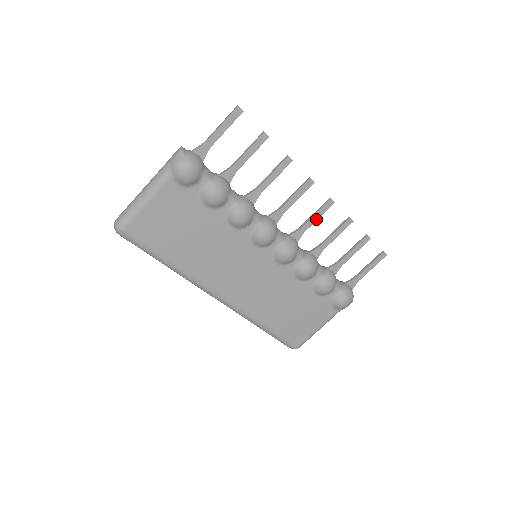
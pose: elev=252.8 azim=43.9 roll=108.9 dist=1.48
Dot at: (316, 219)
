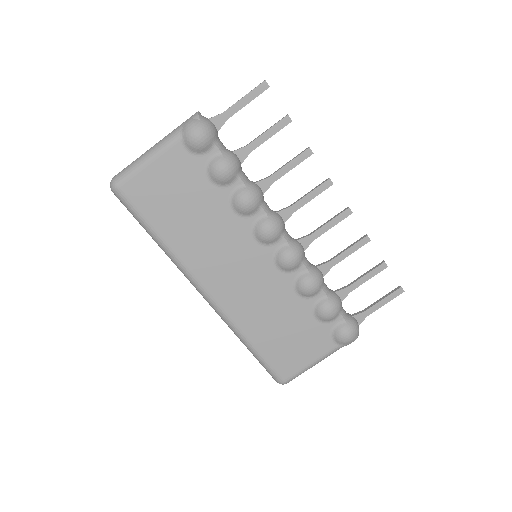
Dot at: (329, 228)
